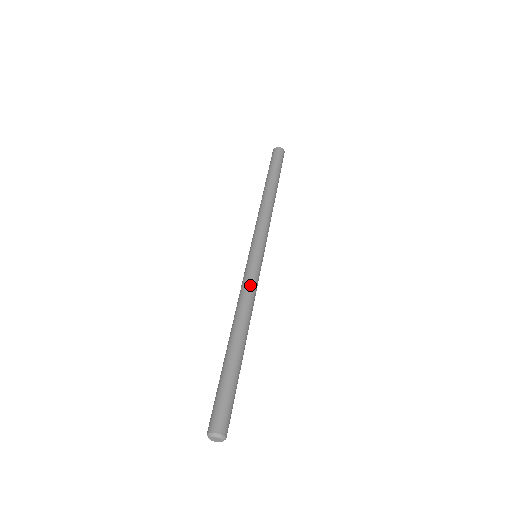
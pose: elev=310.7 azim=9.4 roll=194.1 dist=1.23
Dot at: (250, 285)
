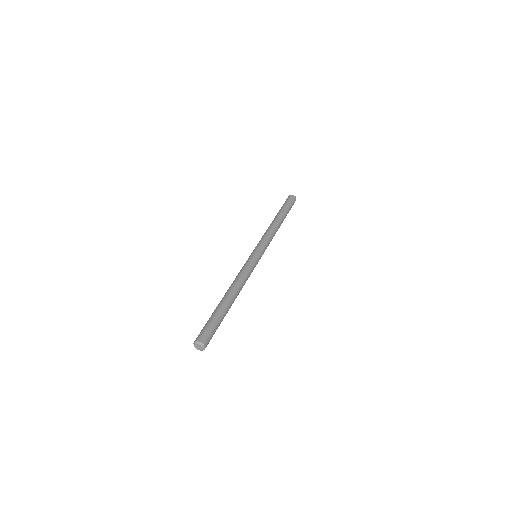
Dot at: (247, 270)
